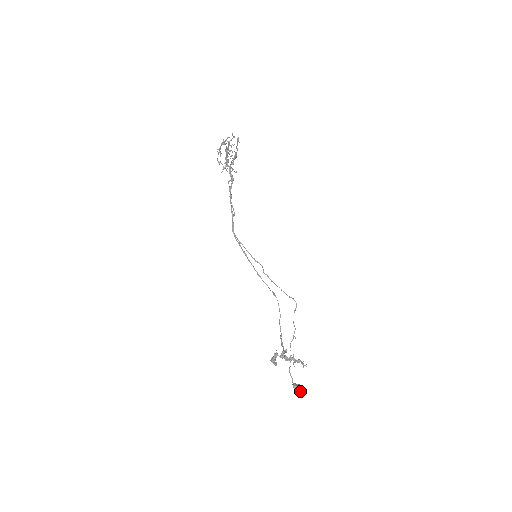
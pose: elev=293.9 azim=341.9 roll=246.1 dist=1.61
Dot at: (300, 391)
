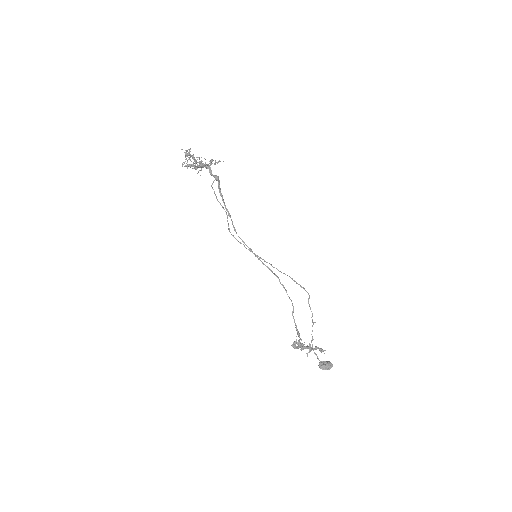
Dot at: (326, 369)
